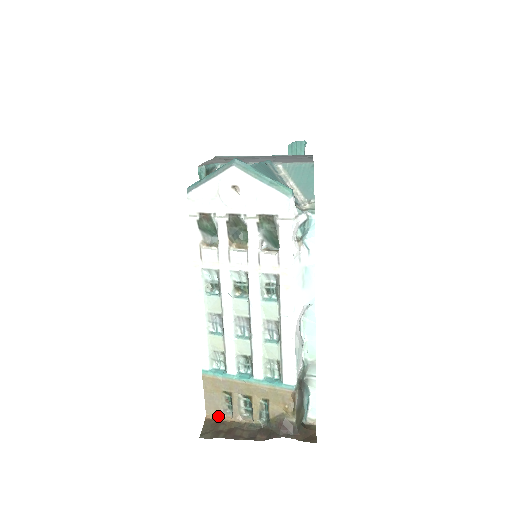
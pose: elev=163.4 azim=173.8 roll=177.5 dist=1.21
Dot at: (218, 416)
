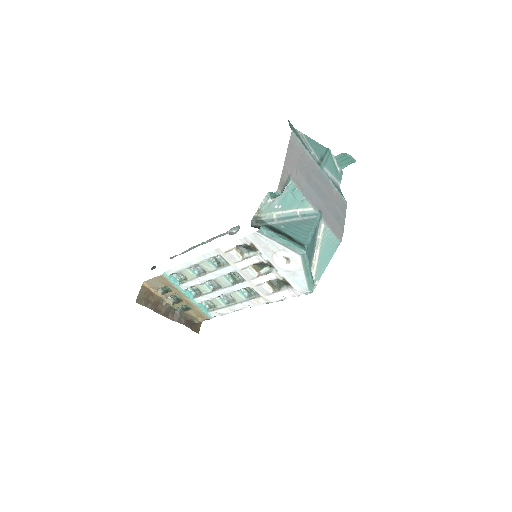
Dot at: (152, 288)
